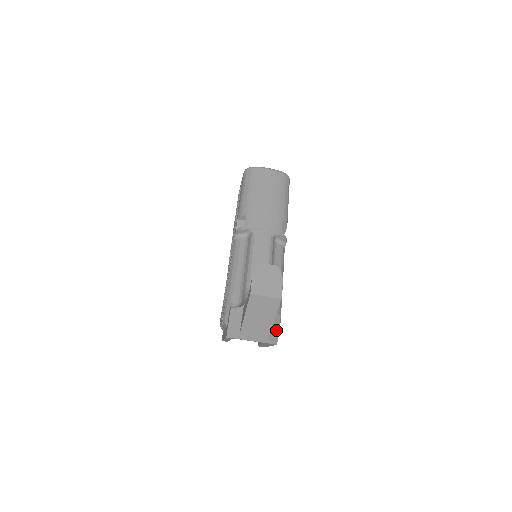
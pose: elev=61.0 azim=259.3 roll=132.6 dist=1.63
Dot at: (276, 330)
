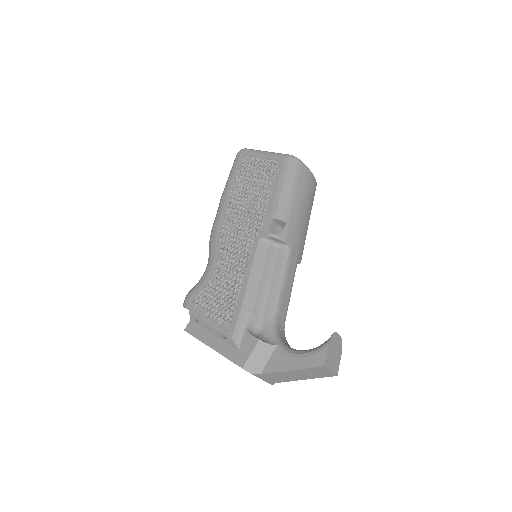
Dot at: occluded
